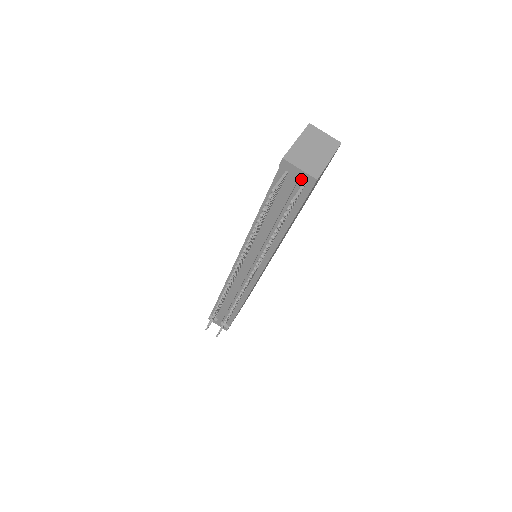
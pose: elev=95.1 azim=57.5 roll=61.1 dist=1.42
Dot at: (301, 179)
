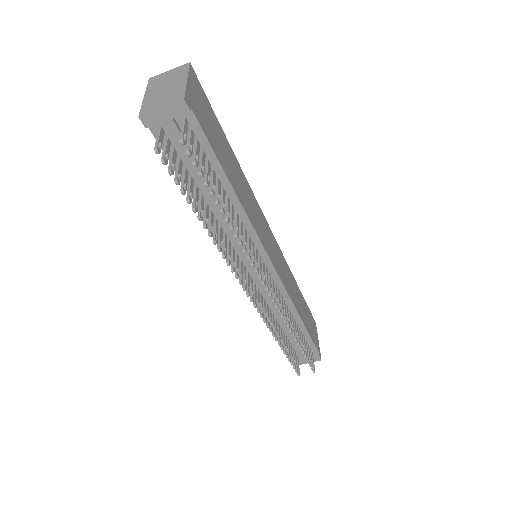
Dot at: (174, 117)
